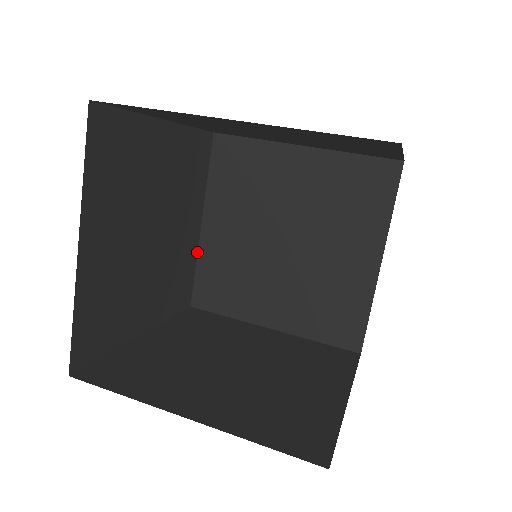
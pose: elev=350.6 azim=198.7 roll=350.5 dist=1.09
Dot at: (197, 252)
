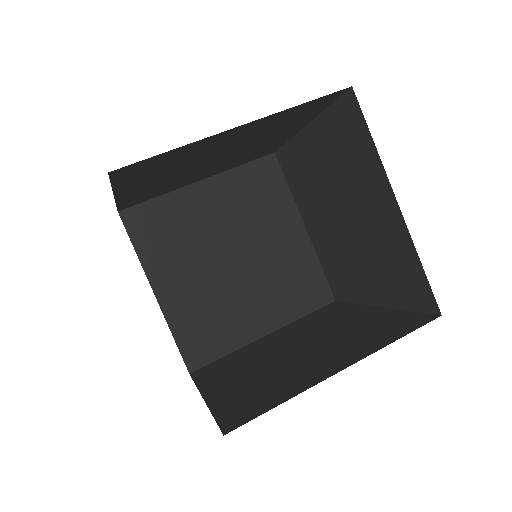
Dot at: (293, 136)
